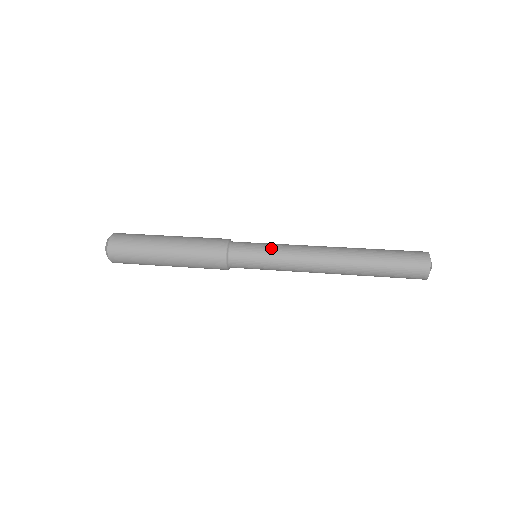
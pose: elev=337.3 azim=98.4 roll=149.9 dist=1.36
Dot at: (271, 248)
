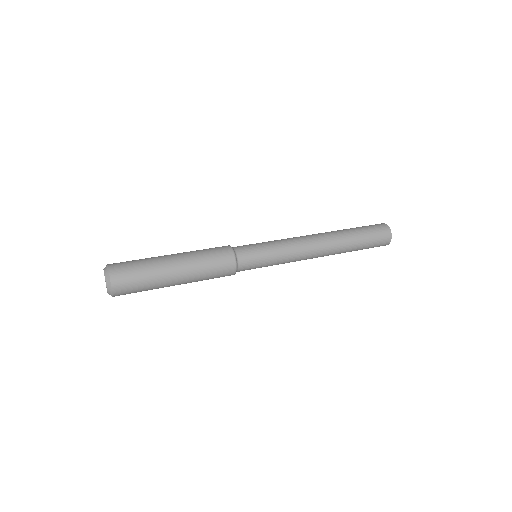
Dot at: (275, 258)
